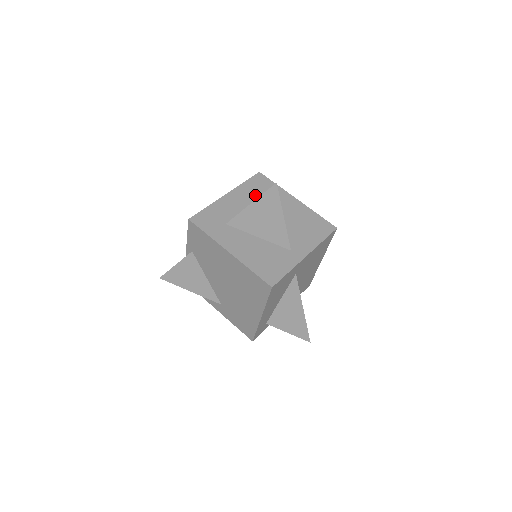
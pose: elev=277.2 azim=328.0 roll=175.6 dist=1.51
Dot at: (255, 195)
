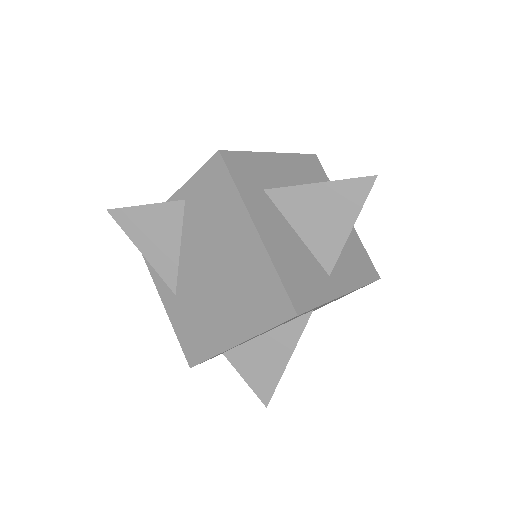
Dot at: (305, 178)
